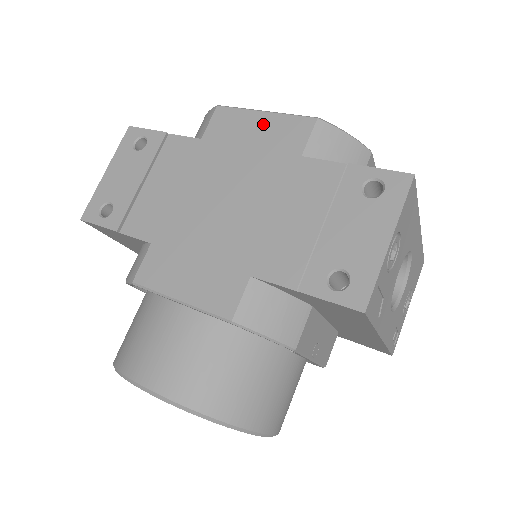
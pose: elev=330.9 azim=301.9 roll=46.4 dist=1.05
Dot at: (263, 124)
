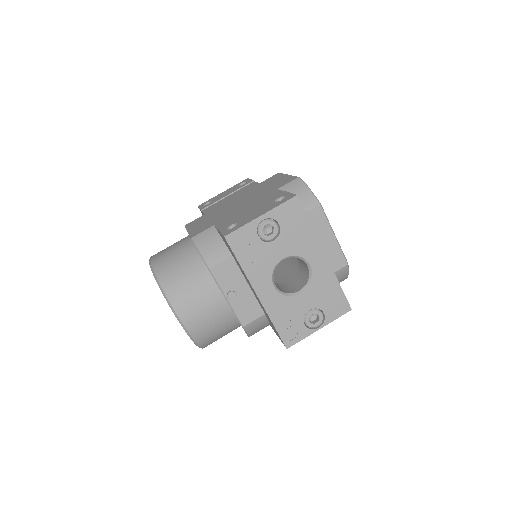
Dot at: (282, 179)
